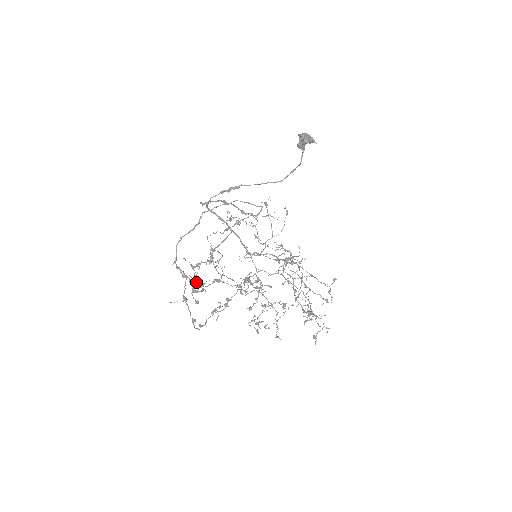
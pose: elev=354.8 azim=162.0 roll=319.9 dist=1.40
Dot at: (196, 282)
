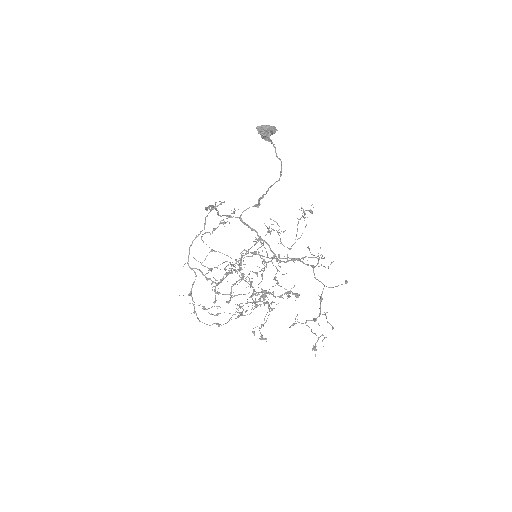
Dot at: occluded
